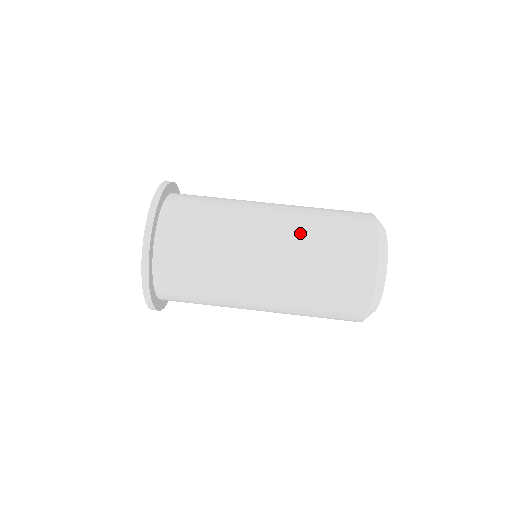
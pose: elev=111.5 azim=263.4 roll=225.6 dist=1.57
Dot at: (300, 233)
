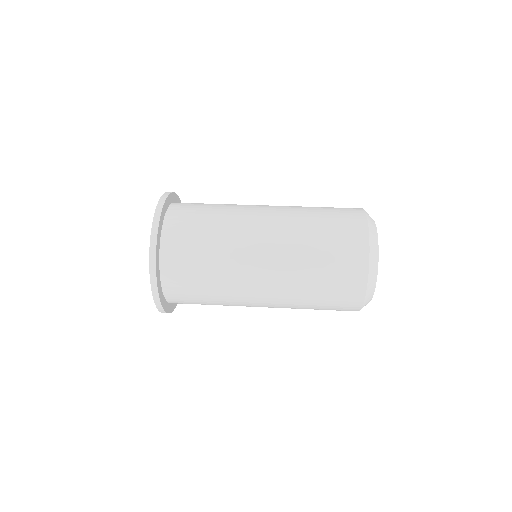
Dot at: (295, 210)
